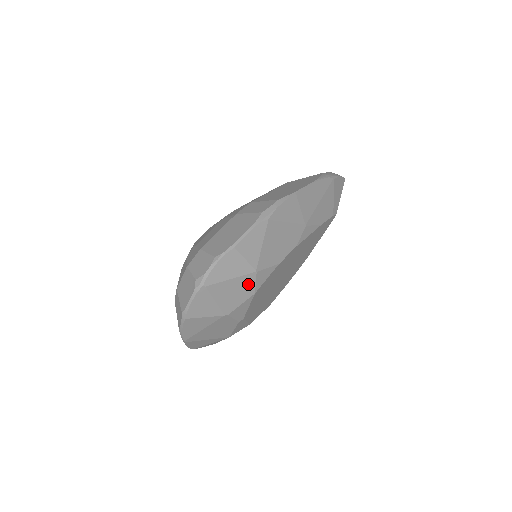
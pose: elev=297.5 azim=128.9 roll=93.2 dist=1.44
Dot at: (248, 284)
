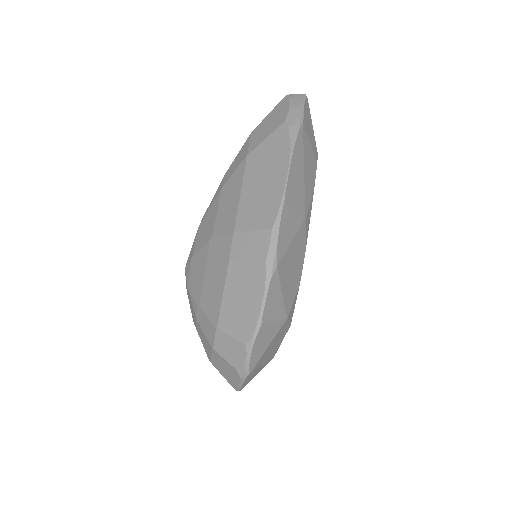
Dot at: (283, 329)
